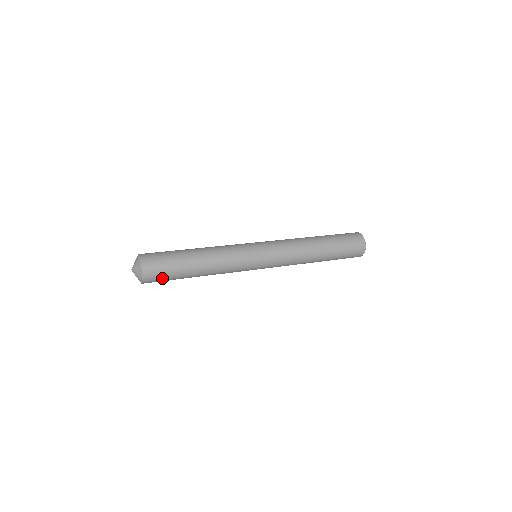
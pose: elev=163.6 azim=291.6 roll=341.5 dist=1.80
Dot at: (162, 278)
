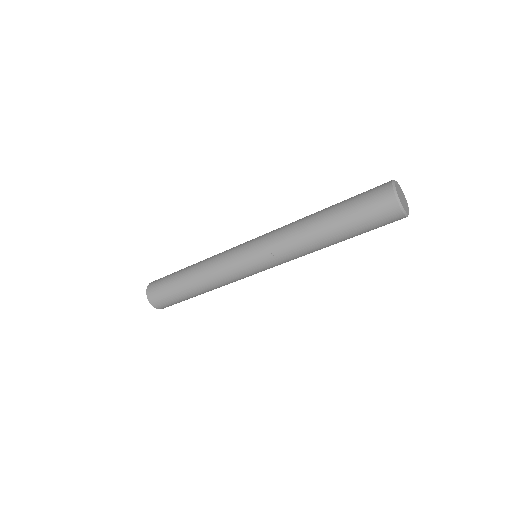
Dot at: (162, 280)
